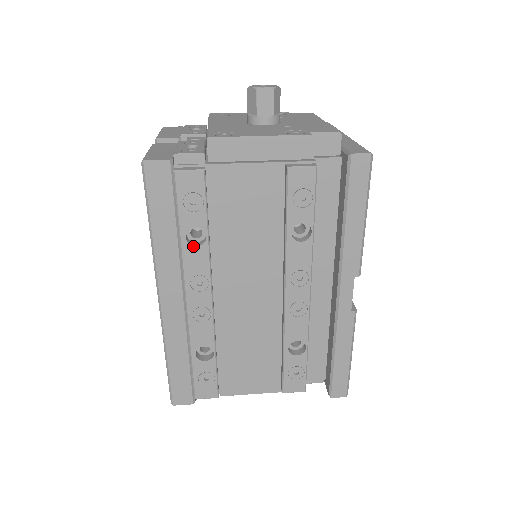
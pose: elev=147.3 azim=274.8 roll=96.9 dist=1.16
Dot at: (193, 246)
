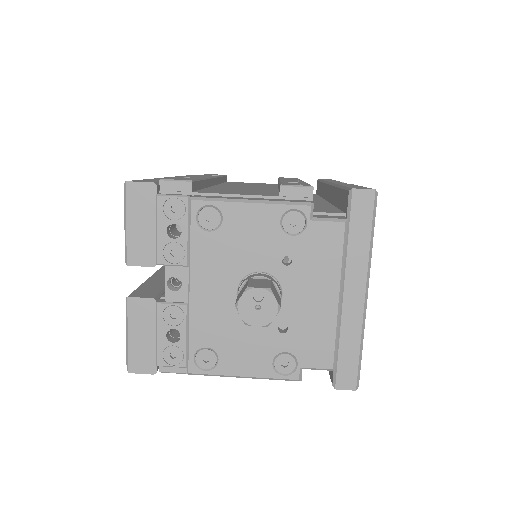
Dot at: occluded
